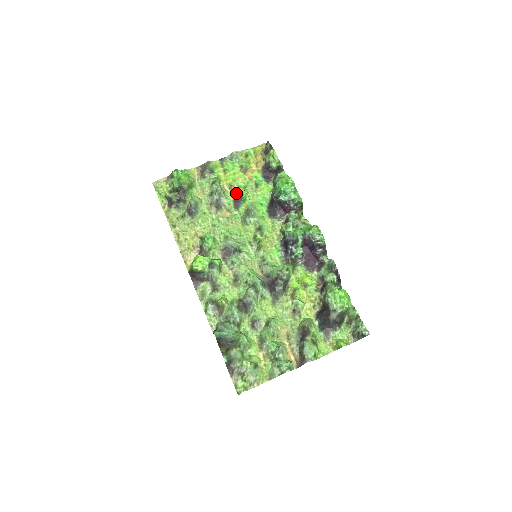
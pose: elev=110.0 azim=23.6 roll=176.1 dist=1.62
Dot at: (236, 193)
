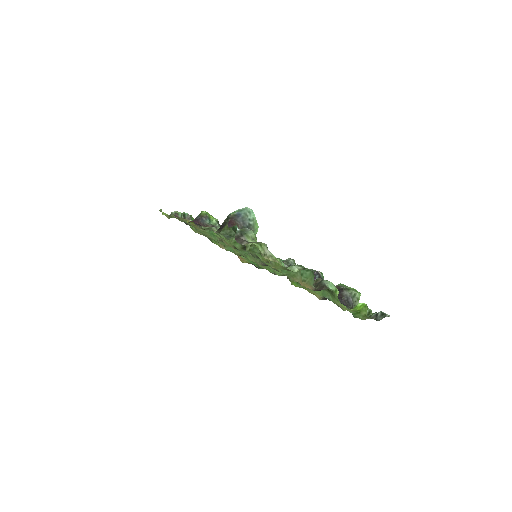
Dot at: occluded
